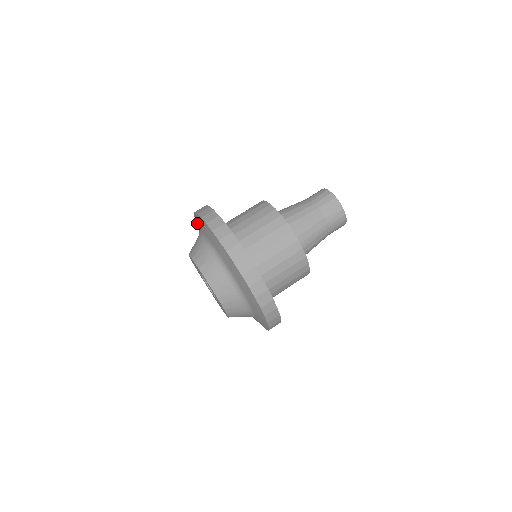
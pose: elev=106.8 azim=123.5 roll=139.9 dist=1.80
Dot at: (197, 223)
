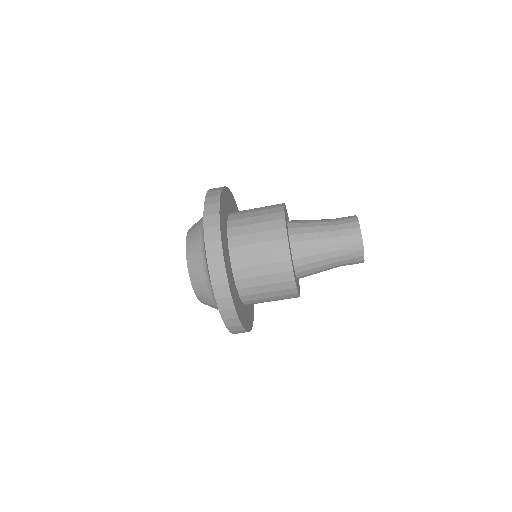
Dot at: occluded
